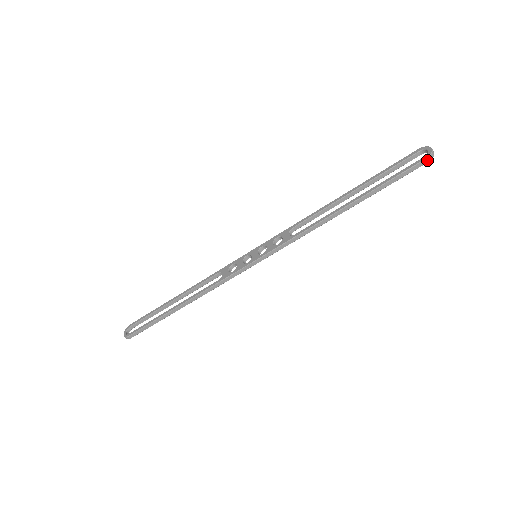
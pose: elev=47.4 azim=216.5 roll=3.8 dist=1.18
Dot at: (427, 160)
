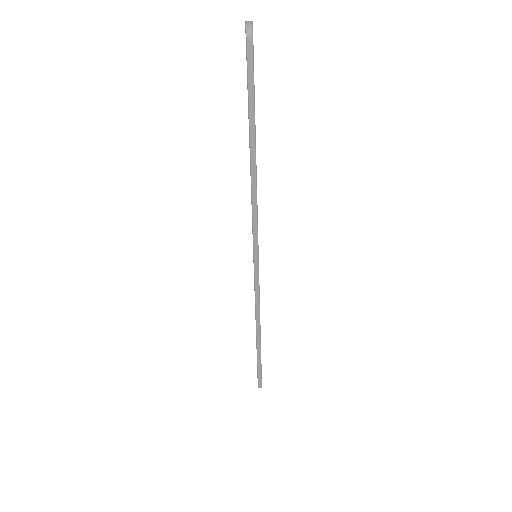
Dot at: (249, 39)
